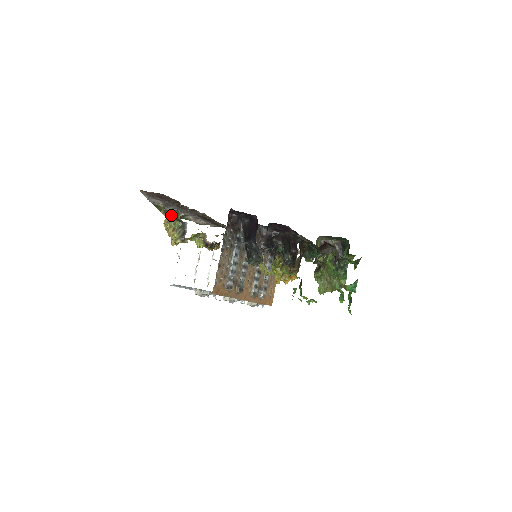
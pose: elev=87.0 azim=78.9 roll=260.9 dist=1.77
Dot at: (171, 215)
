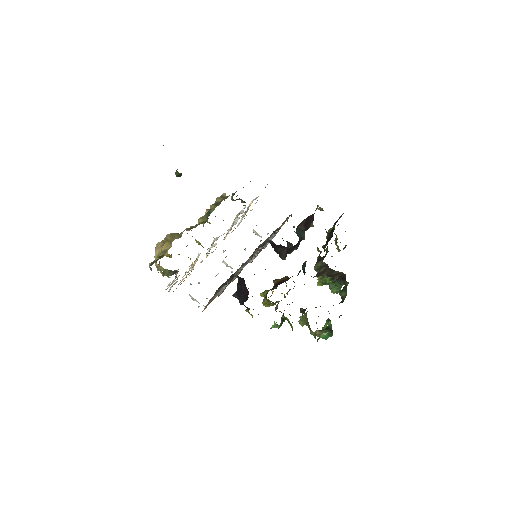
Dot at: (160, 269)
